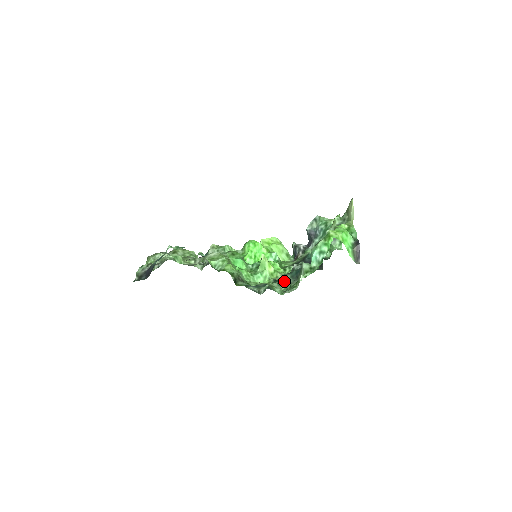
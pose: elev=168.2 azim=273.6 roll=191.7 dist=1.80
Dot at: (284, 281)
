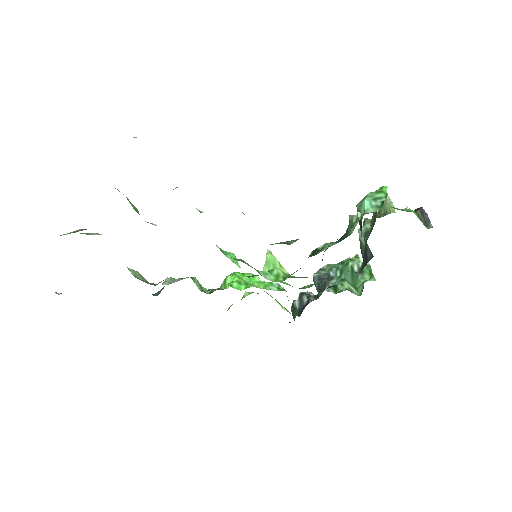
Dot at: (322, 247)
